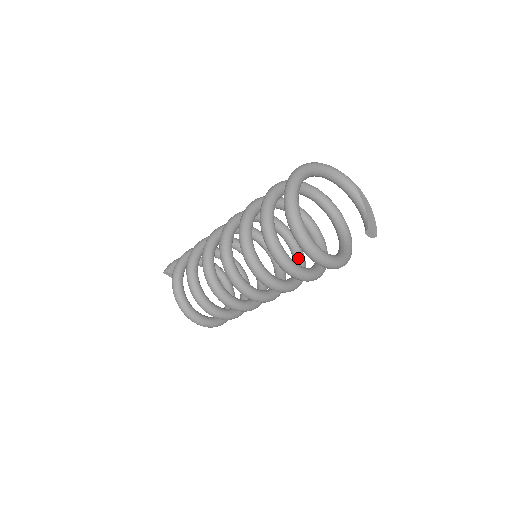
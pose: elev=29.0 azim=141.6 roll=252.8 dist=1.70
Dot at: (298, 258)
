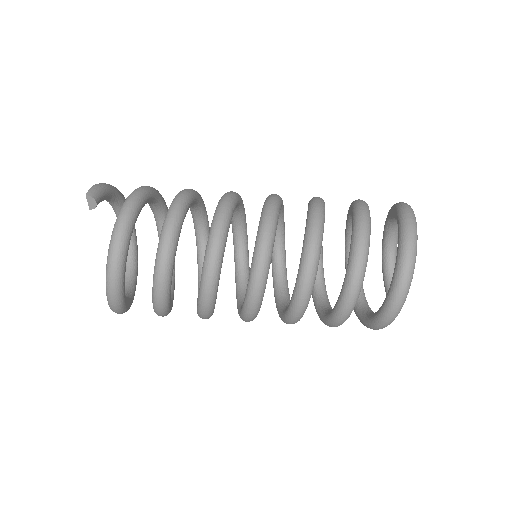
Dot at: (285, 281)
